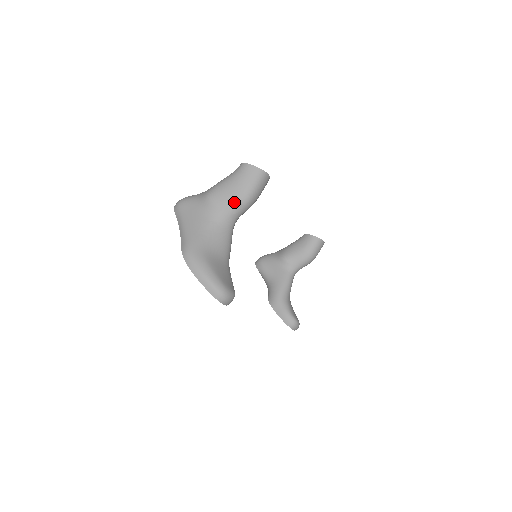
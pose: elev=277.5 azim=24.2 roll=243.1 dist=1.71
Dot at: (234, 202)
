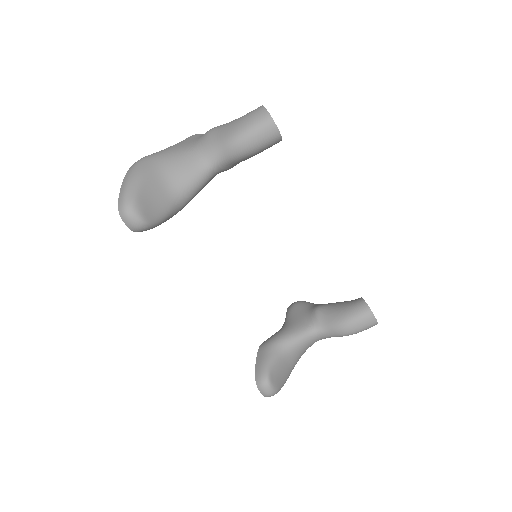
Dot at: (222, 138)
